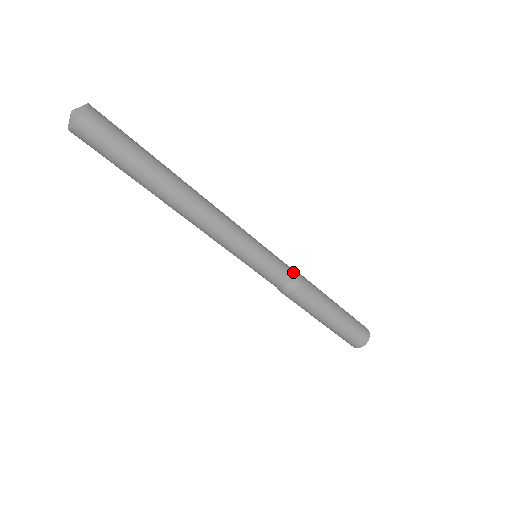
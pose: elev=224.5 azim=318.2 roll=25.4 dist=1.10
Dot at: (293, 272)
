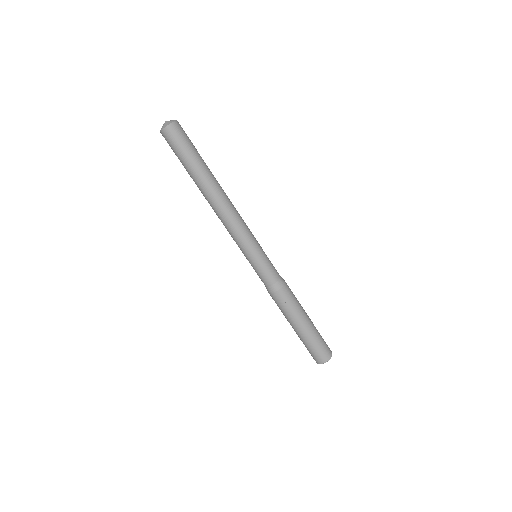
Dot at: (280, 277)
